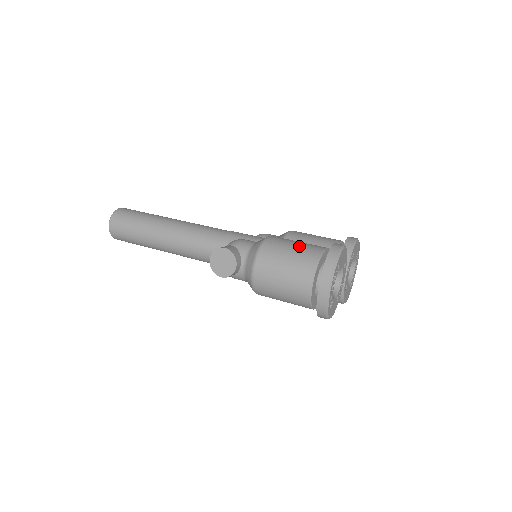
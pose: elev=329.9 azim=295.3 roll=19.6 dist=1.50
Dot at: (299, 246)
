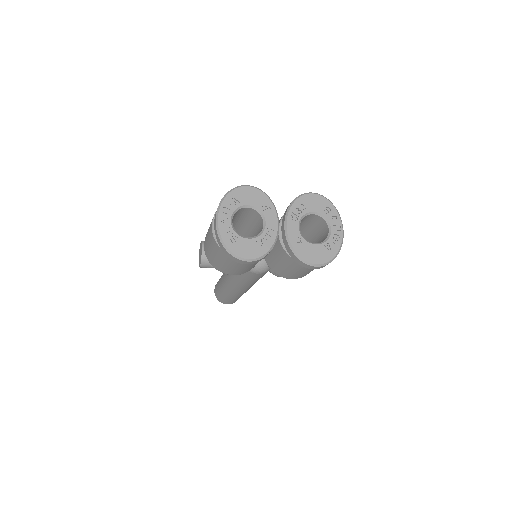
Dot at: occluded
